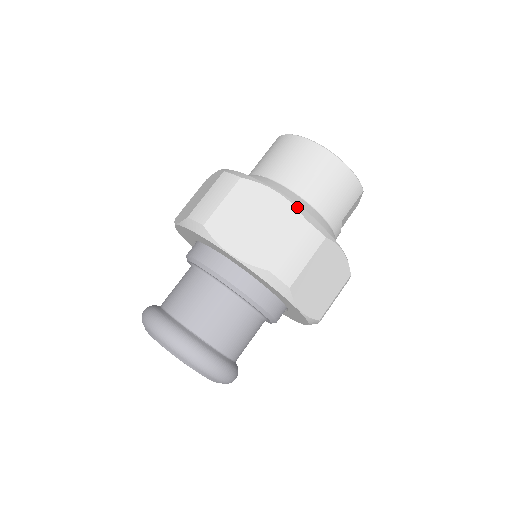
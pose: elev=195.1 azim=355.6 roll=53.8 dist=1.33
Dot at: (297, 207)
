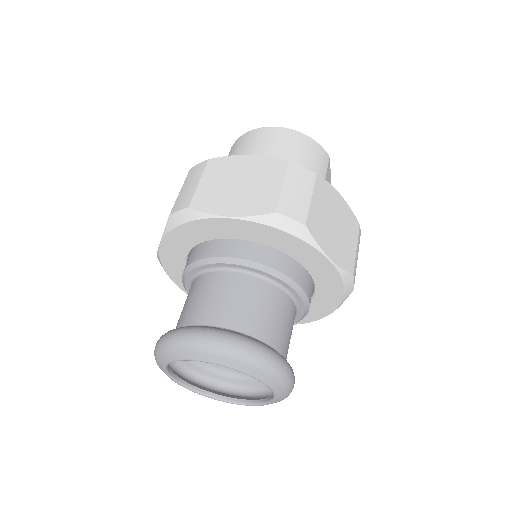
Dot at: (275, 158)
